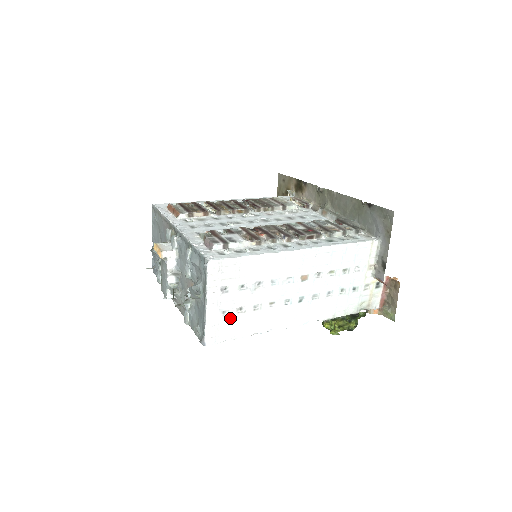
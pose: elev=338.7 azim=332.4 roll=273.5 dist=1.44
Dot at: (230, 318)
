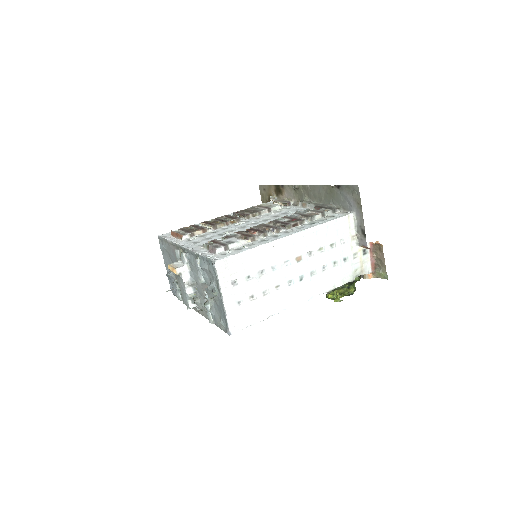
Dot at: (245, 306)
